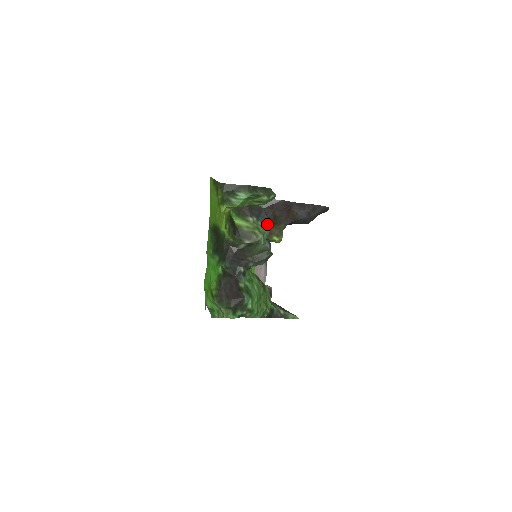
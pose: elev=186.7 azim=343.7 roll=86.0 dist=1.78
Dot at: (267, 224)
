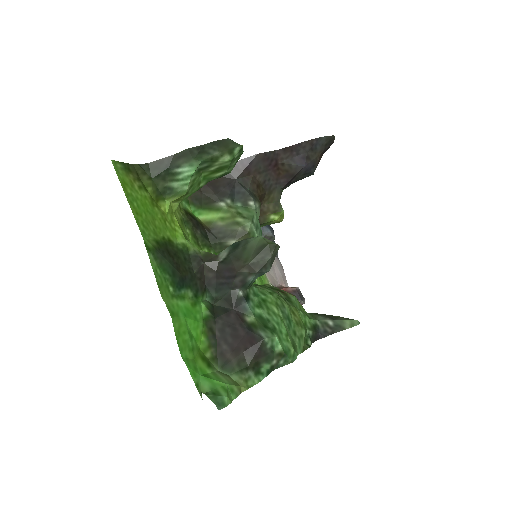
Dot at: (251, 201)
